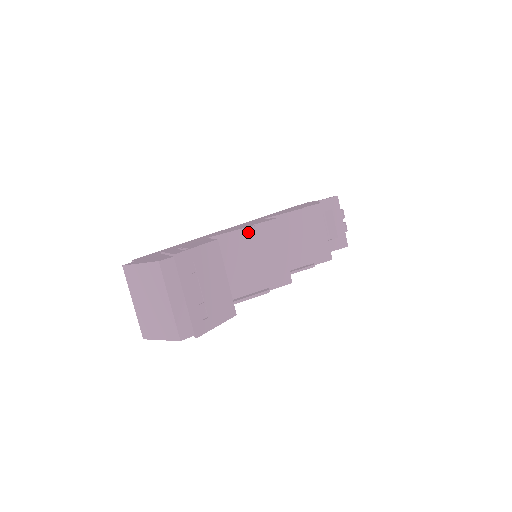
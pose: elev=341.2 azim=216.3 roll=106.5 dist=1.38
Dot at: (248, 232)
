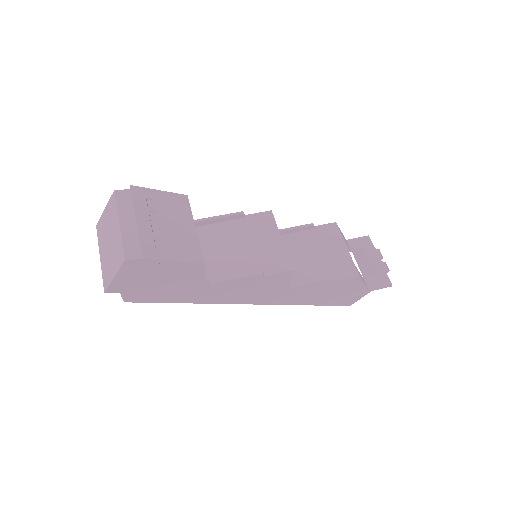
Dot at: (239, 221)
